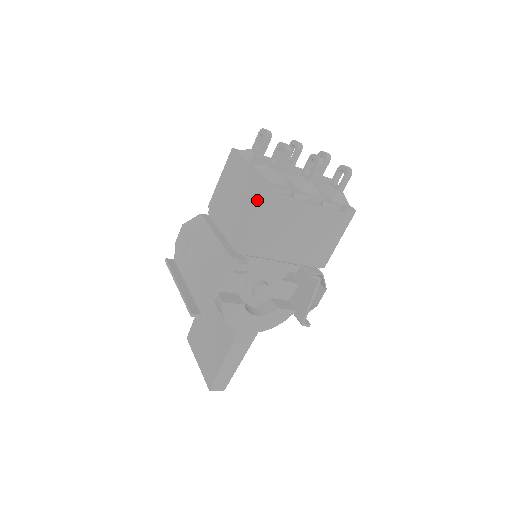
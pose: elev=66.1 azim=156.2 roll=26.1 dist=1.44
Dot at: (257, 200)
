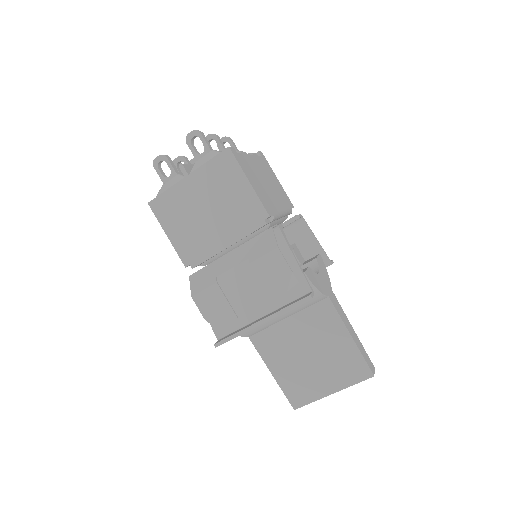
Dot at: (230, 173)
